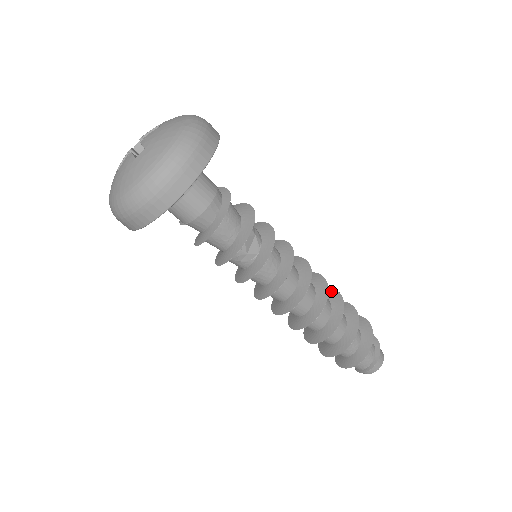
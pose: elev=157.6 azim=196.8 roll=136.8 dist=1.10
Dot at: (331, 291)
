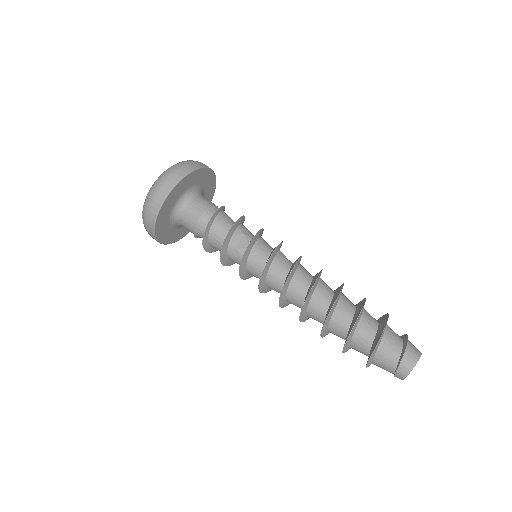
Dot at: (340, 286)
